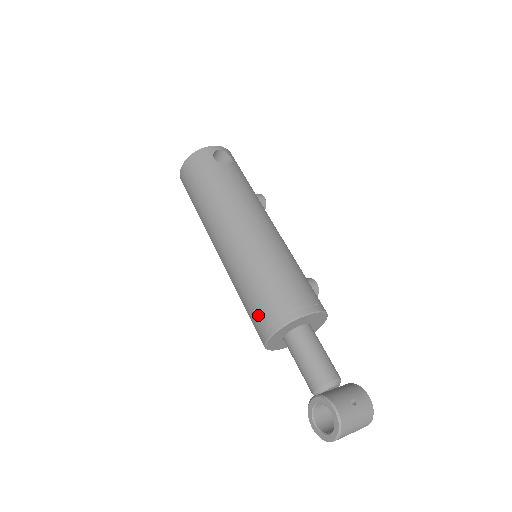
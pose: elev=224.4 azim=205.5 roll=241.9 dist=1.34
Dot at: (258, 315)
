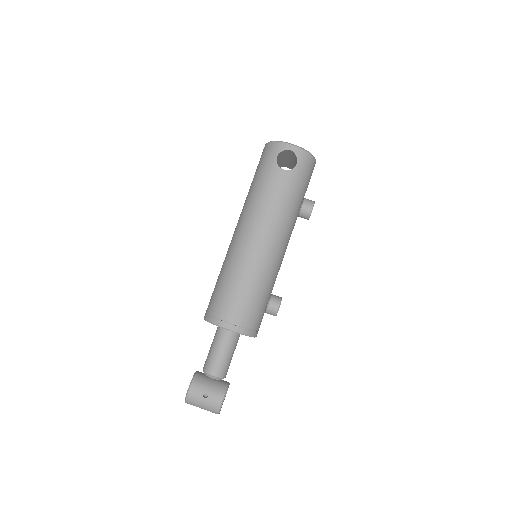
Dot at: occluded
